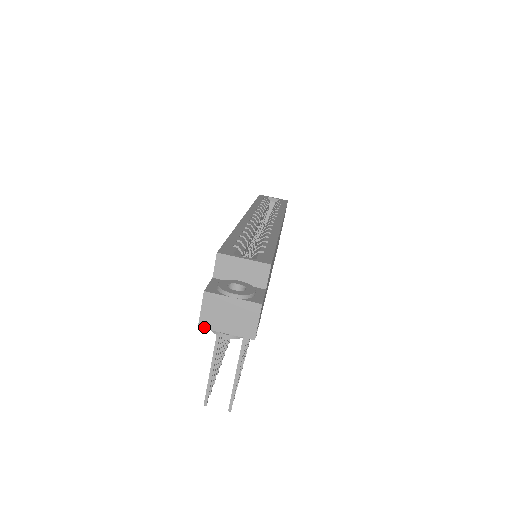
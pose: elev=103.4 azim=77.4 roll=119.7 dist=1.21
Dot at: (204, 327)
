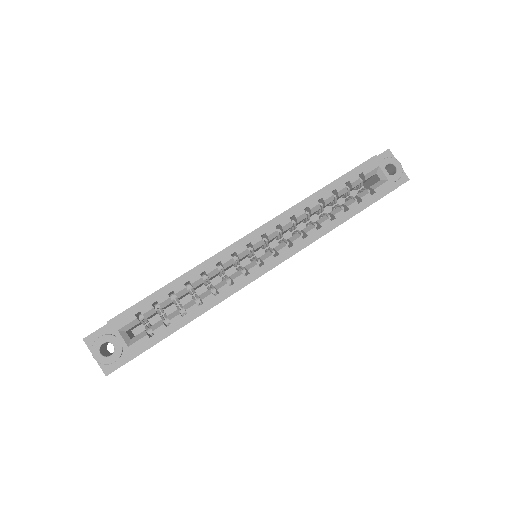
Dot at: occluded
